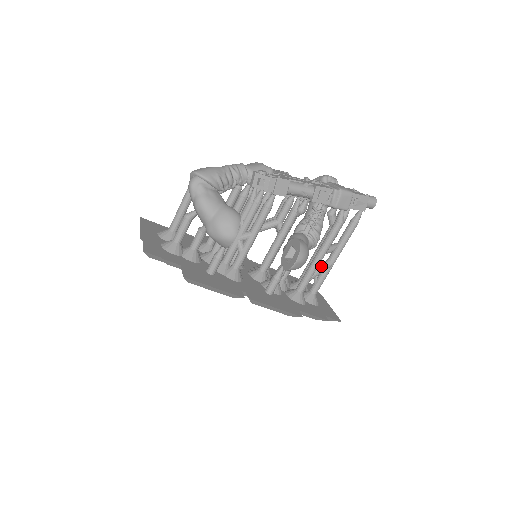
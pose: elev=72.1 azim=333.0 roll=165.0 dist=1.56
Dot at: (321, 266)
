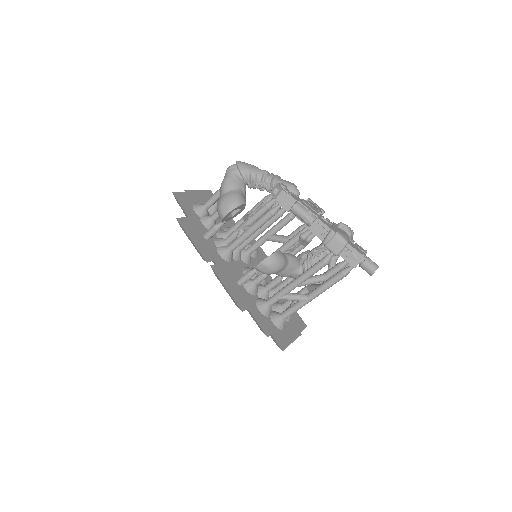
Dot at: (296, 294)
